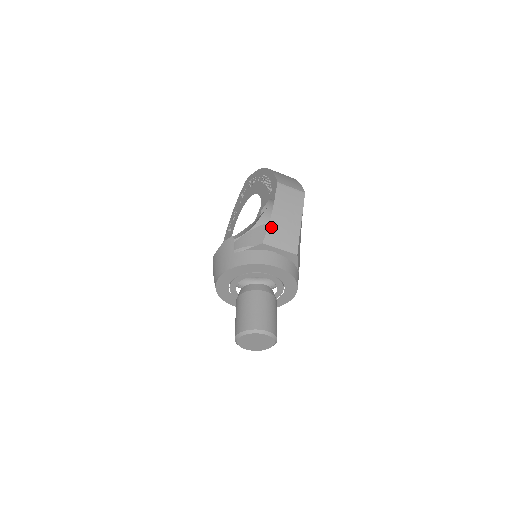
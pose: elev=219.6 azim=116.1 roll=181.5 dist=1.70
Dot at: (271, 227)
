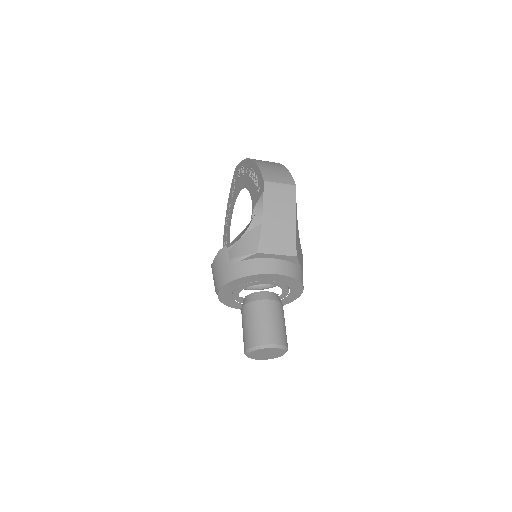
Dot at: (264, 233)
